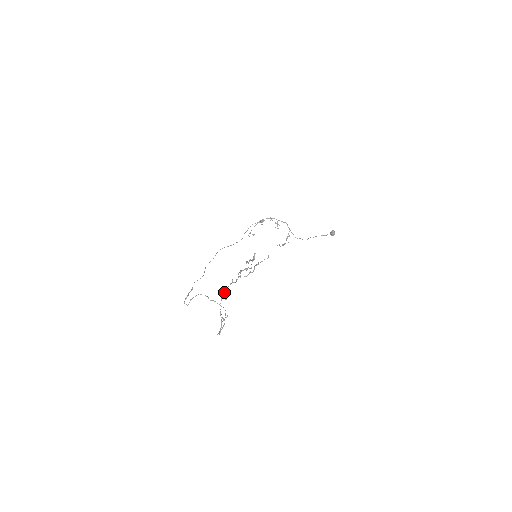
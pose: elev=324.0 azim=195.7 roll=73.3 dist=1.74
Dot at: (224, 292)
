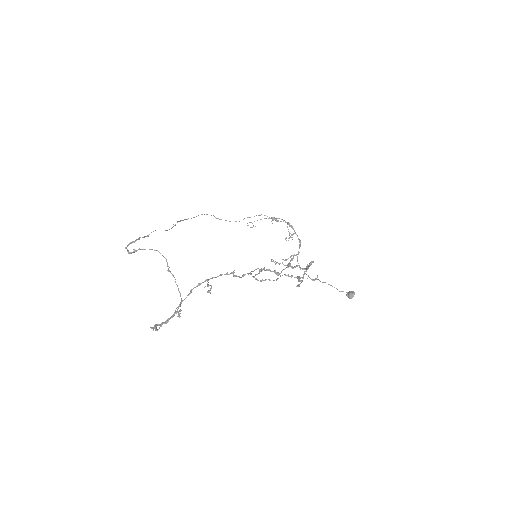
Dot at: occluded
